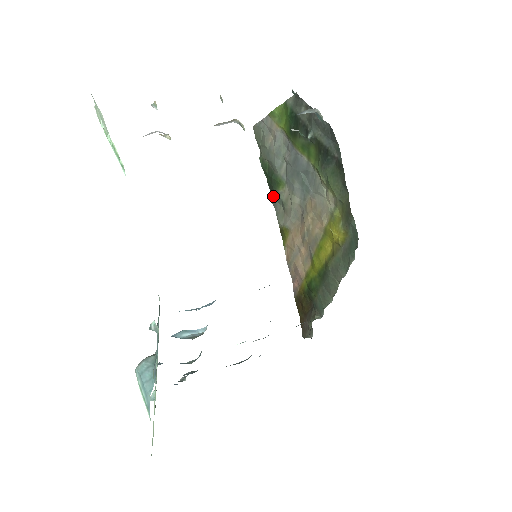
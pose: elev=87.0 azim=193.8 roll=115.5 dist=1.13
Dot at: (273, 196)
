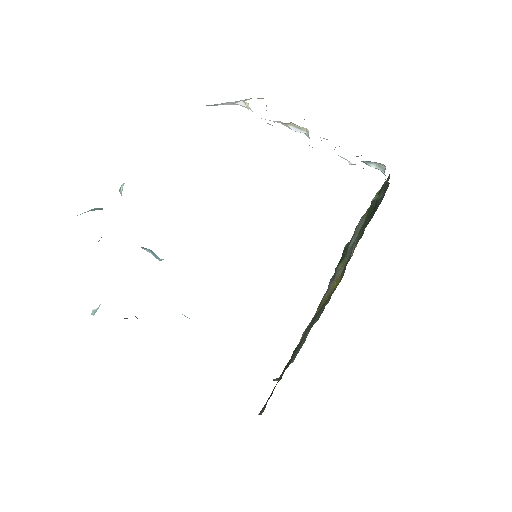
Dot at: (333, 275)
